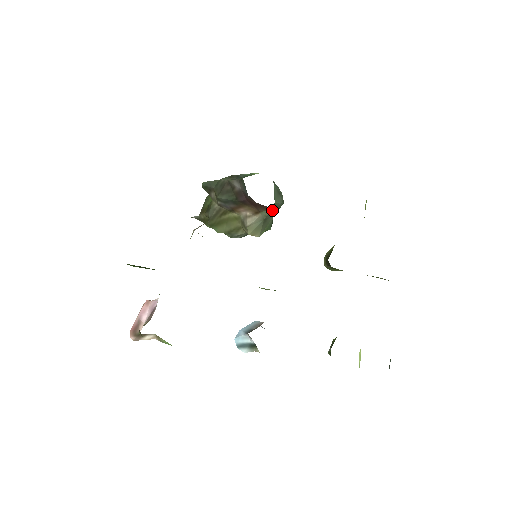
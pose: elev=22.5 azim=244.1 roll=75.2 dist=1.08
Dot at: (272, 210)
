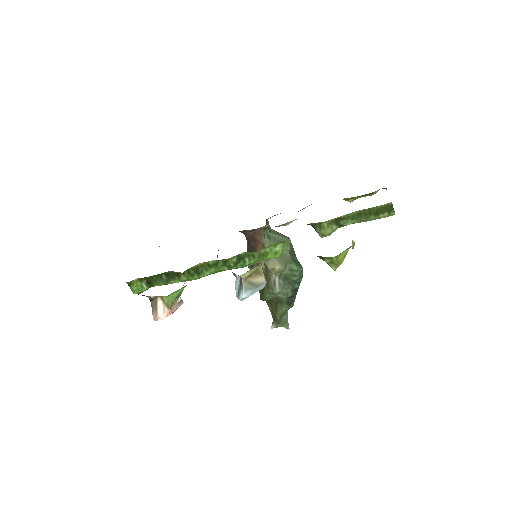
Dot at: occluded
